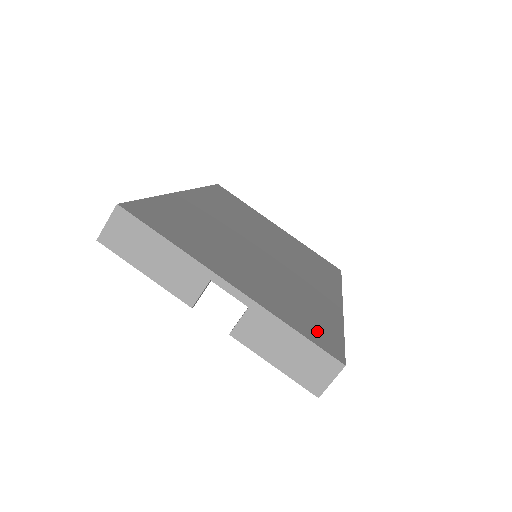
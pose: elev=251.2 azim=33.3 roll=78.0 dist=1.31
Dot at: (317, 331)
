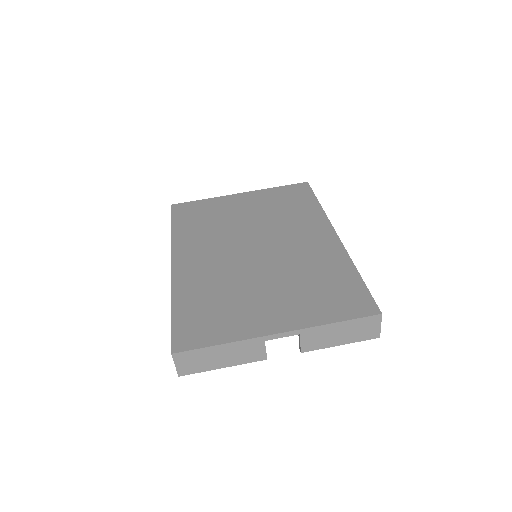
Dot at: (347, 301)
